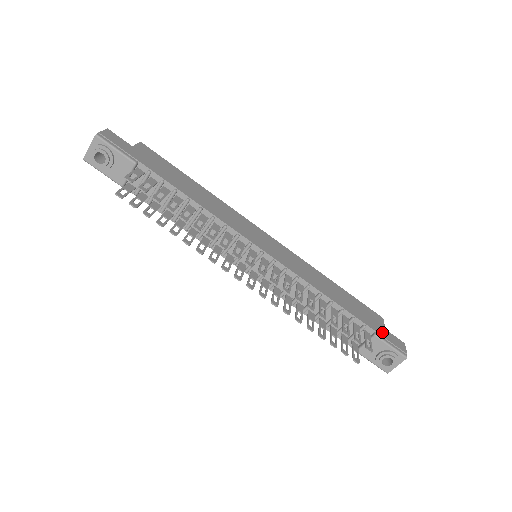
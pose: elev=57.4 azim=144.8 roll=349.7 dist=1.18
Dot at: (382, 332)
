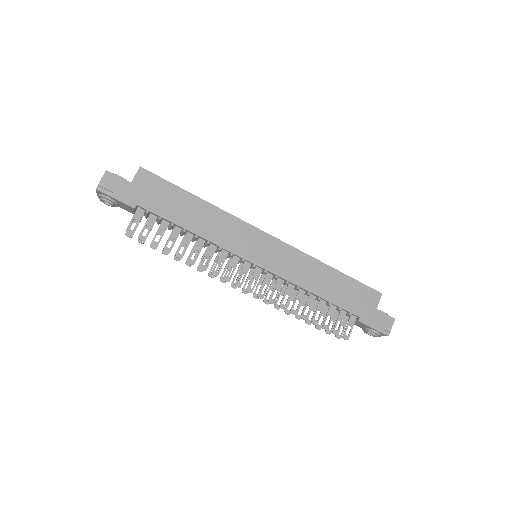
Dot at: (369, 315)
